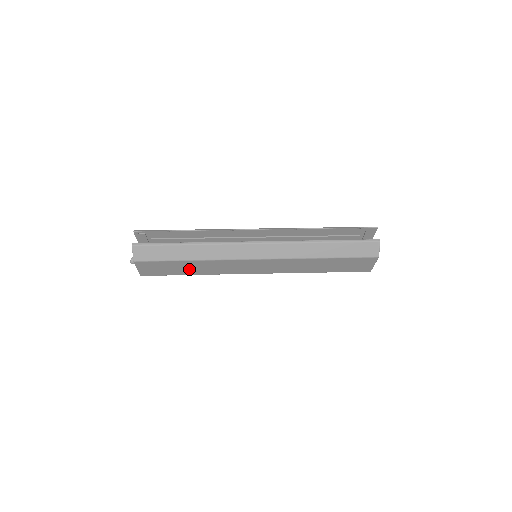
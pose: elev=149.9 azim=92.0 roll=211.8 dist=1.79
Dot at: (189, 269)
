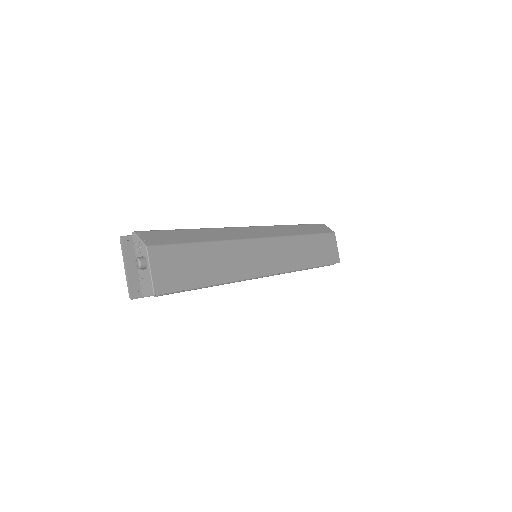
Dot at: (209, 268)
